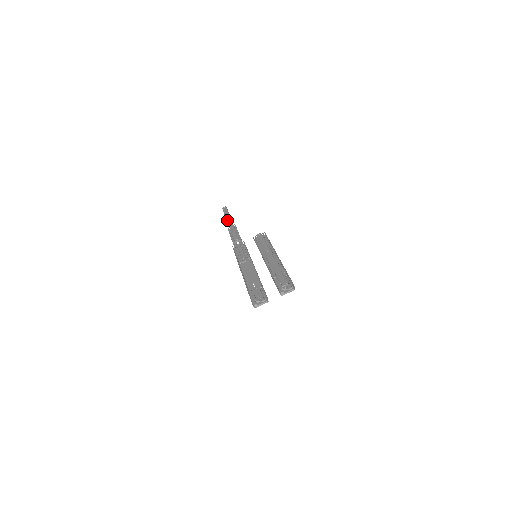
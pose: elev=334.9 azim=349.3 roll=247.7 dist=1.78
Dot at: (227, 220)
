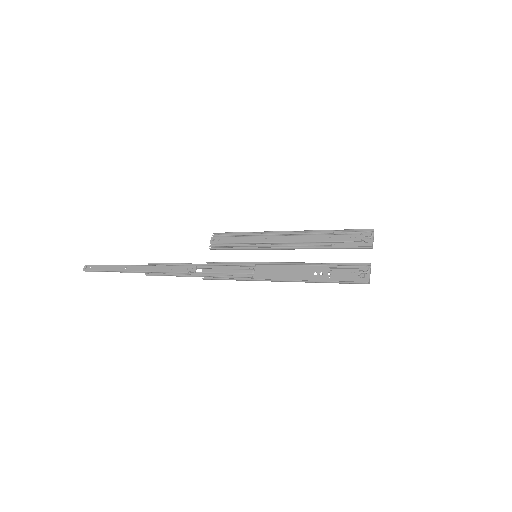
Dot at: (126, 270)
